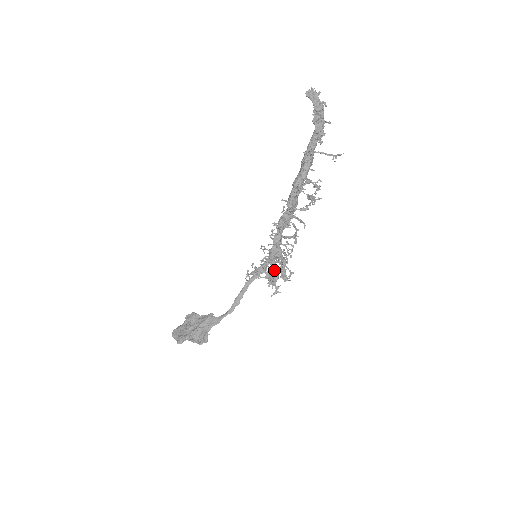
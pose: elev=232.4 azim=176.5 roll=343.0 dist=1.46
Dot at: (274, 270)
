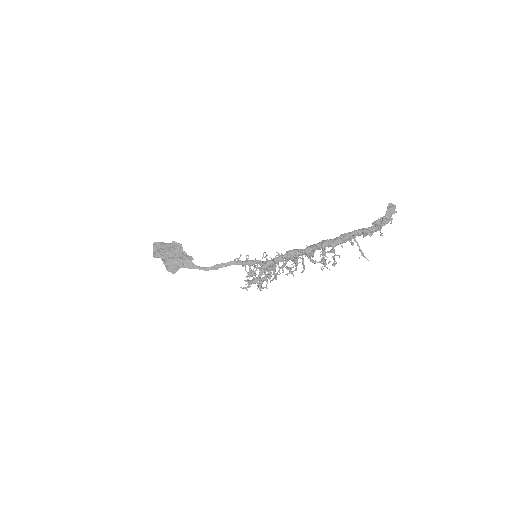
Dot at: (258, 276)
